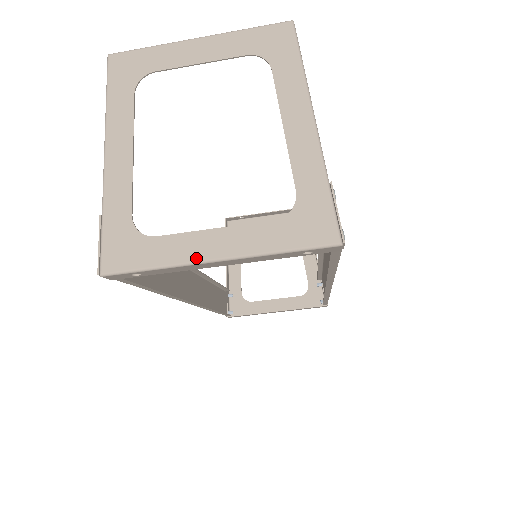
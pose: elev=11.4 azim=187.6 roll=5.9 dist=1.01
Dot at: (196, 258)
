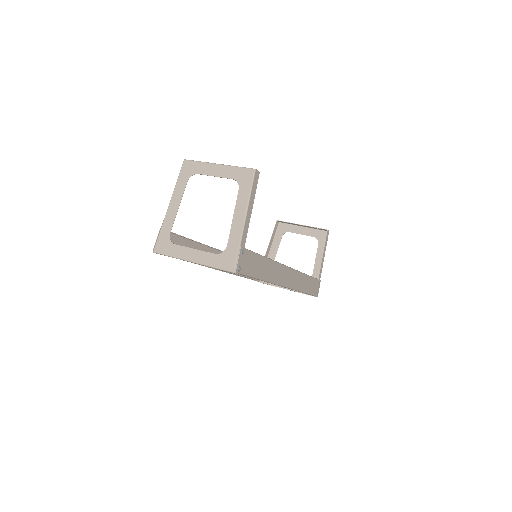
Dot at: (185, 258)
